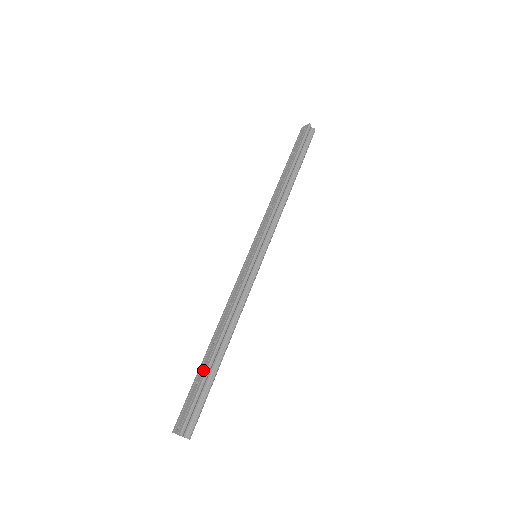
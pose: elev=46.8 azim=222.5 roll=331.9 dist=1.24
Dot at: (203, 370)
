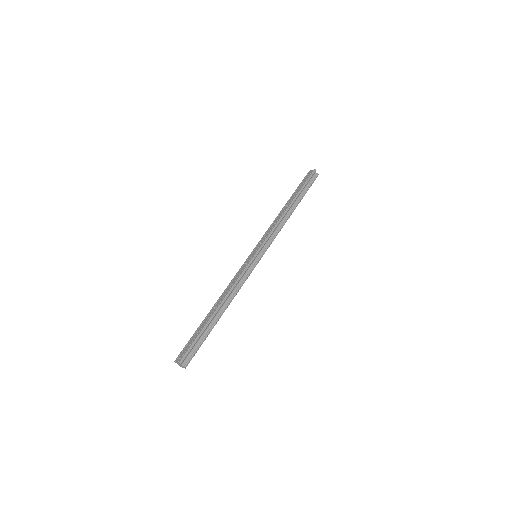
Dot at: (203, 325)
